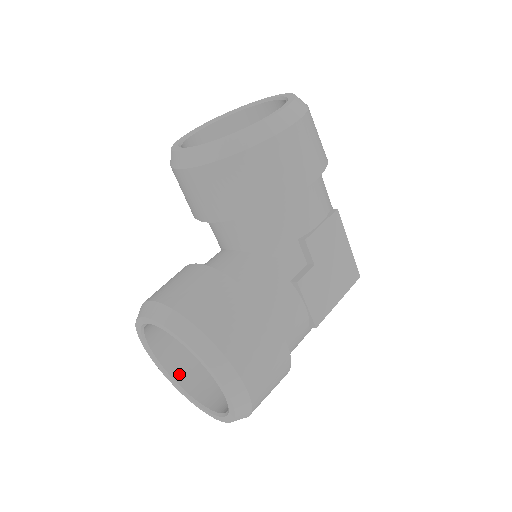
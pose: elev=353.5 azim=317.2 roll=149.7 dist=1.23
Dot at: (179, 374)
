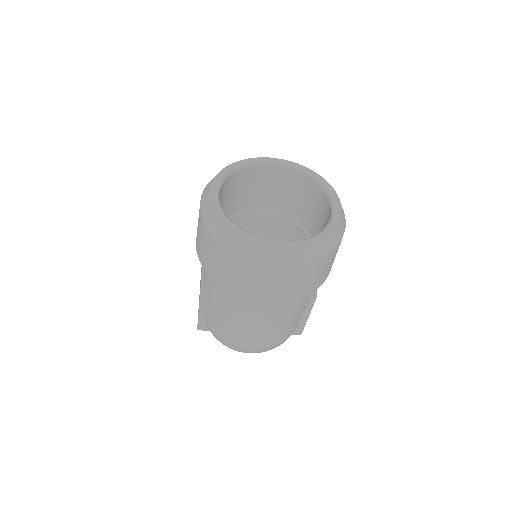
Dot at: occluded
